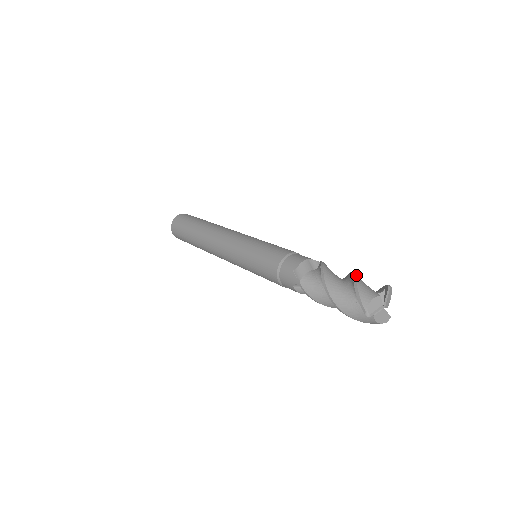
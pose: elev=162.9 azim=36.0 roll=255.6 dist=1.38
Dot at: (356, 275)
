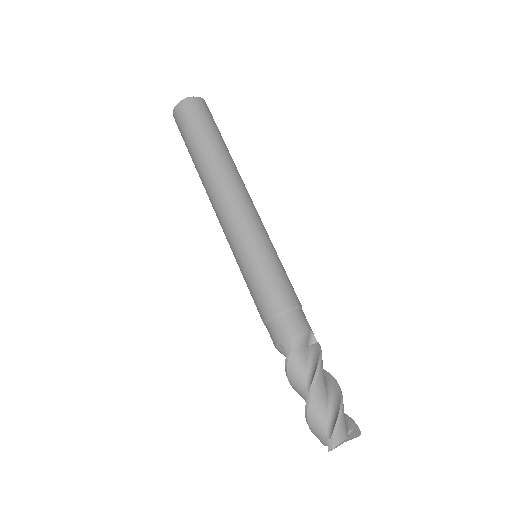
Dot at: occluded
